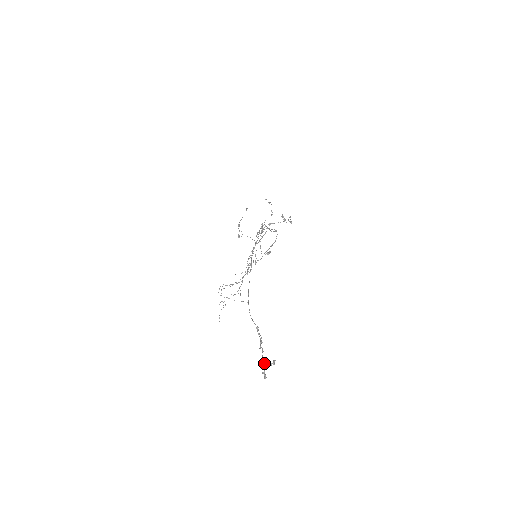
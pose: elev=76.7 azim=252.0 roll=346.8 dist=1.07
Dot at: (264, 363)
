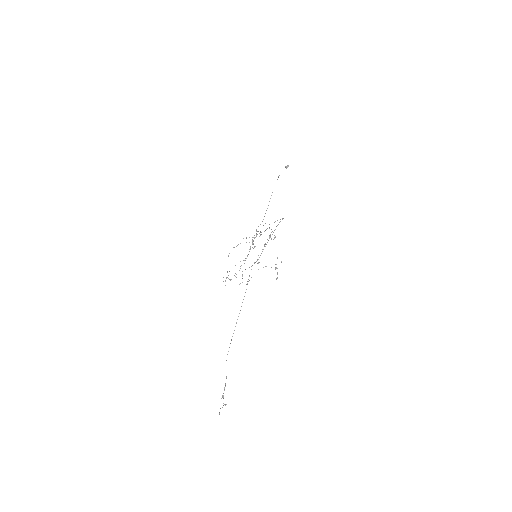
Dot at: (223, 398)
